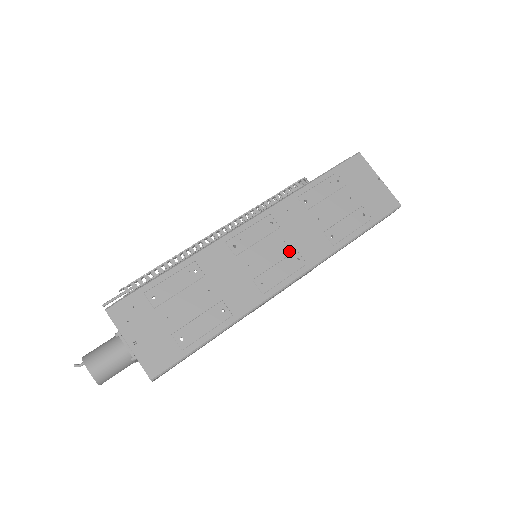
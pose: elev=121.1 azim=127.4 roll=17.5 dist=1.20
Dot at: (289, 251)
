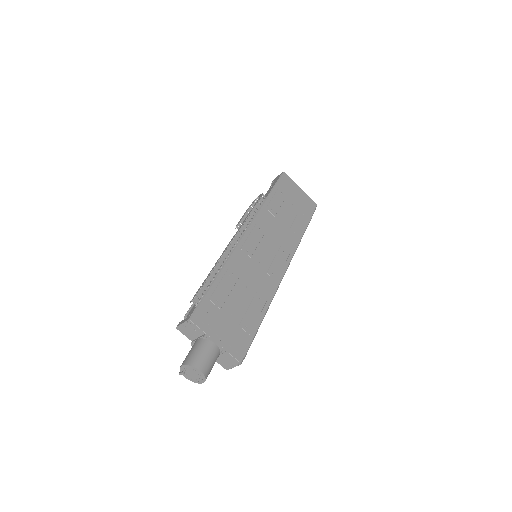
Dot at: (277, 247)
